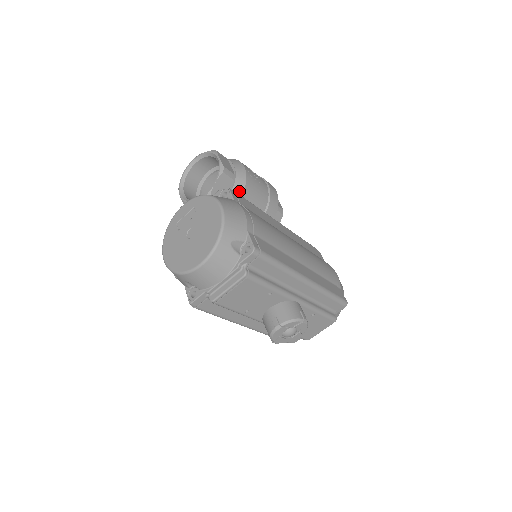
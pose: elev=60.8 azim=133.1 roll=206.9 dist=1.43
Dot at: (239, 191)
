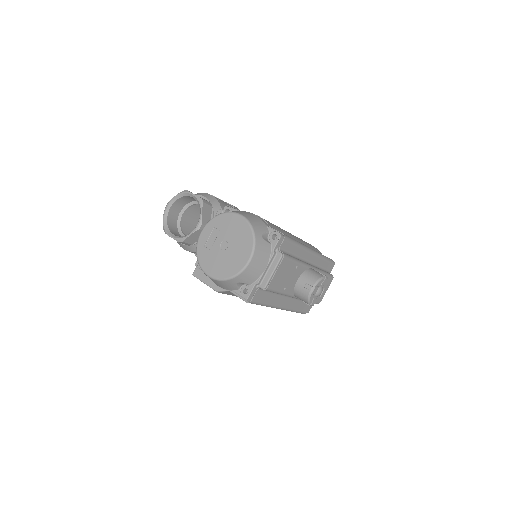
Dot at: occluded
